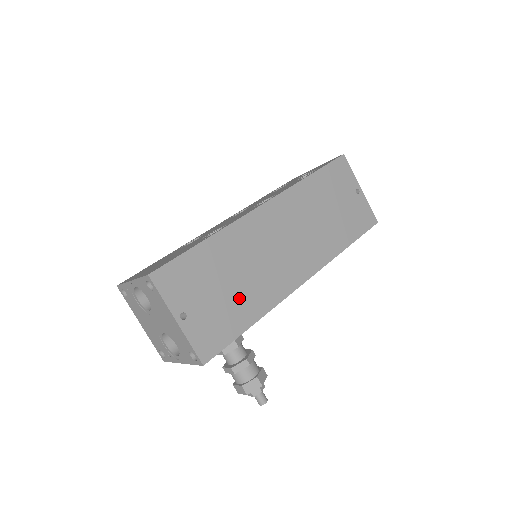
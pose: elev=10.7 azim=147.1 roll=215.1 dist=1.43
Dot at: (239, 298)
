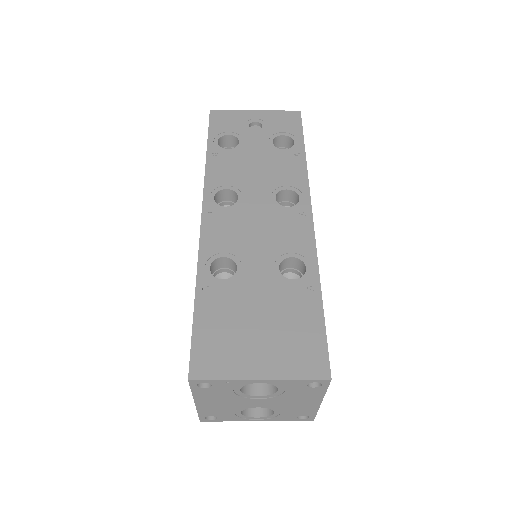
Dot at: occluded
